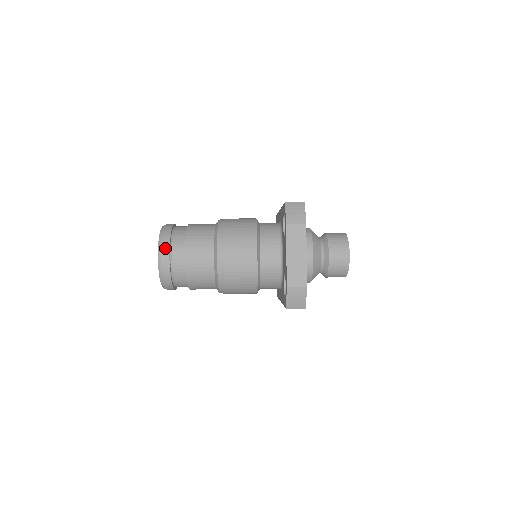
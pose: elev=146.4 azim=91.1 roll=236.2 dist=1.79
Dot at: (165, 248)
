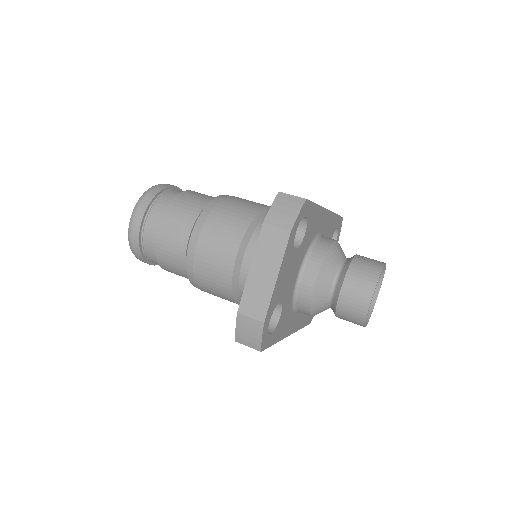
Dot at: (140, 211)
